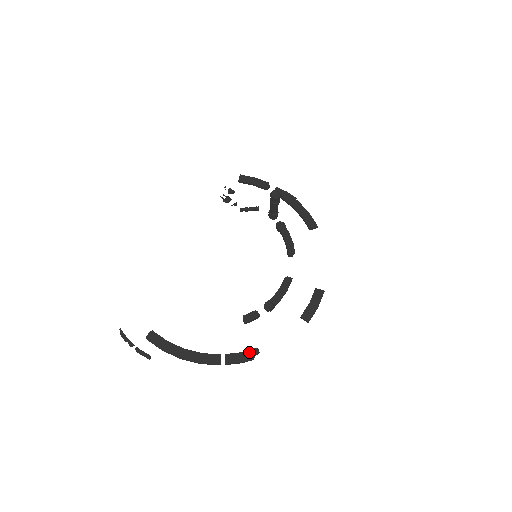
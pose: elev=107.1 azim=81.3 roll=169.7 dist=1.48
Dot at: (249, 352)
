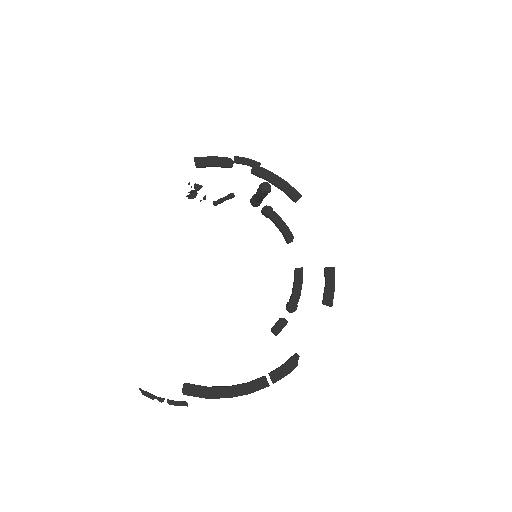
Dot at: (290, 361)
